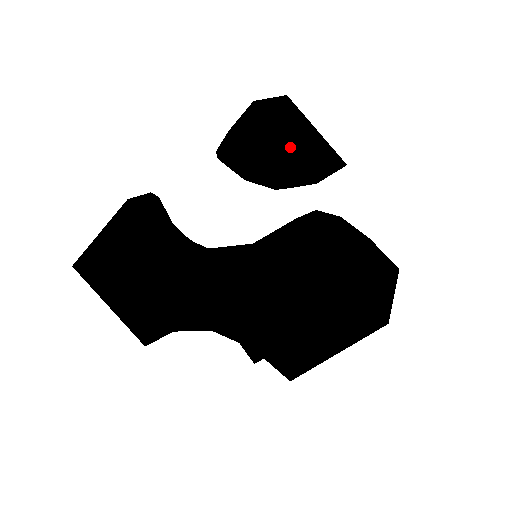
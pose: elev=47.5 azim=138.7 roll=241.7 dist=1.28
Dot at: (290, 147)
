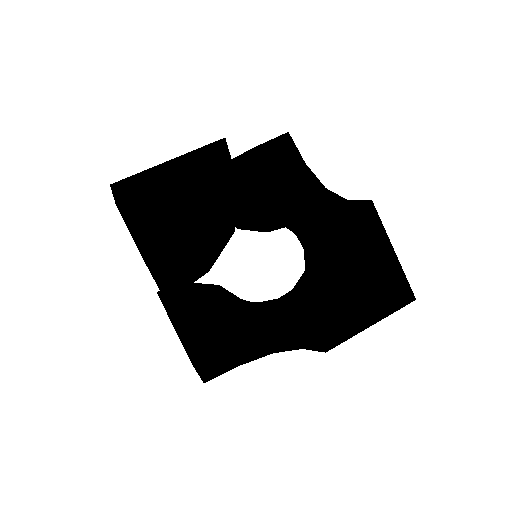
Dot at: occluded
